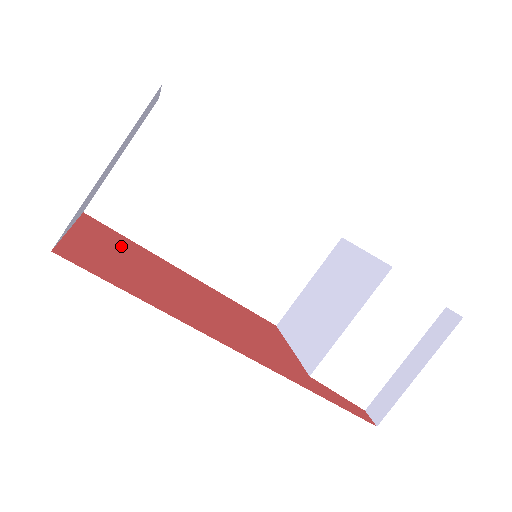
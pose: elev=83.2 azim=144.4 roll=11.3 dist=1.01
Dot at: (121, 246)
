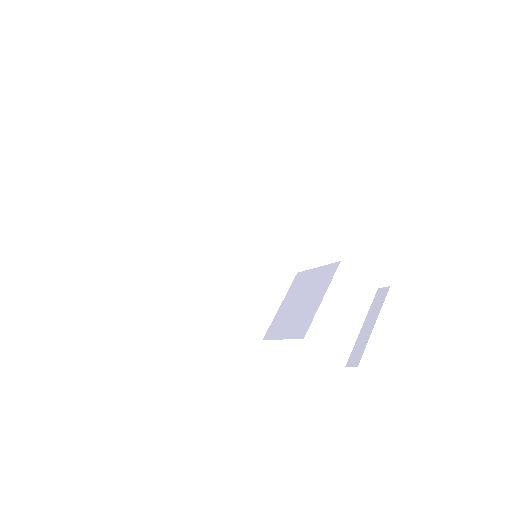
Dot at: occluded
